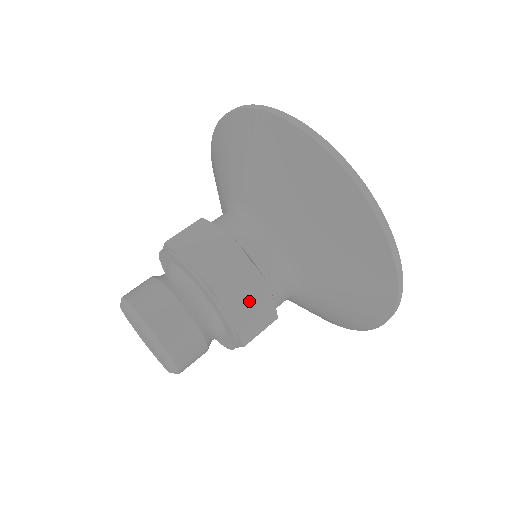
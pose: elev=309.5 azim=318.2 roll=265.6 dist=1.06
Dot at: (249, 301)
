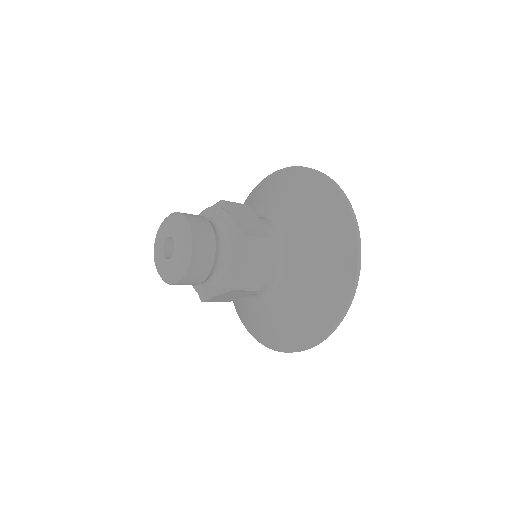
Dot at: (232, 296)
